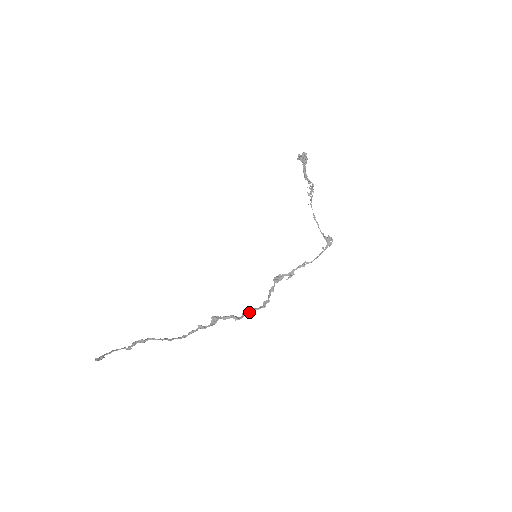
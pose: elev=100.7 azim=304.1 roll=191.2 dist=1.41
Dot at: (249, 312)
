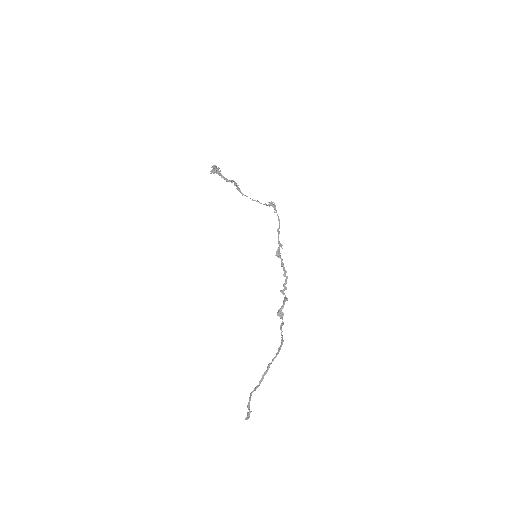
Dot at: (285, 289)
